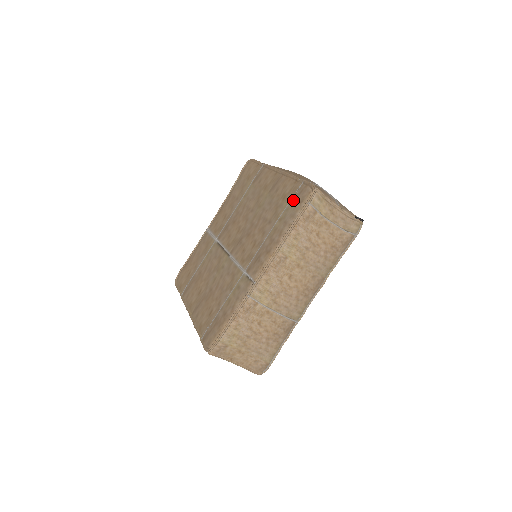
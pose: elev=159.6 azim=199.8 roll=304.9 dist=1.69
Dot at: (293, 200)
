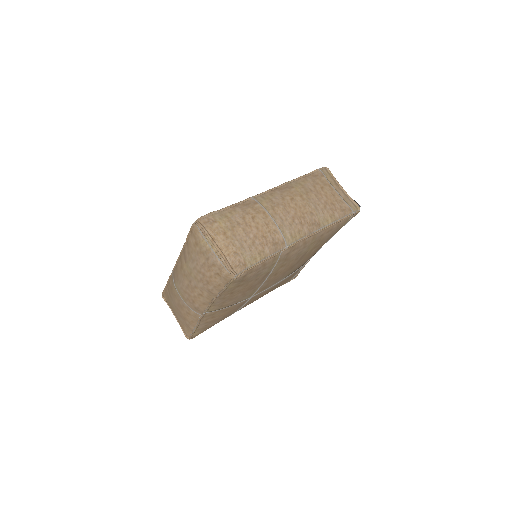
Dot at: occluded
